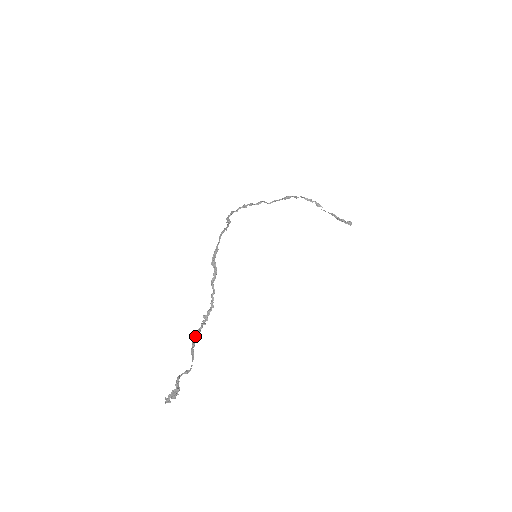
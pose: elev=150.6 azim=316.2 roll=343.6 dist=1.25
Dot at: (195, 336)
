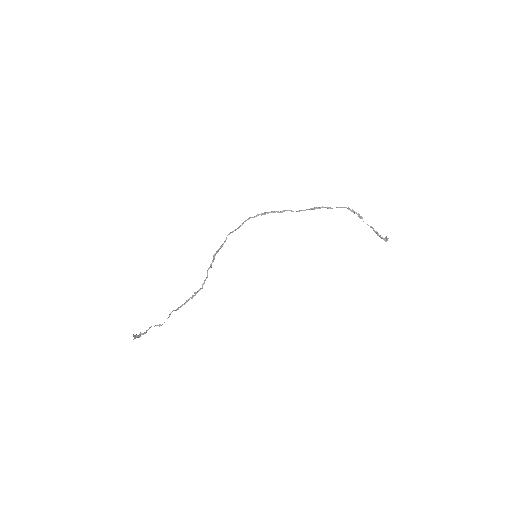
Dot at: (182, 304)
